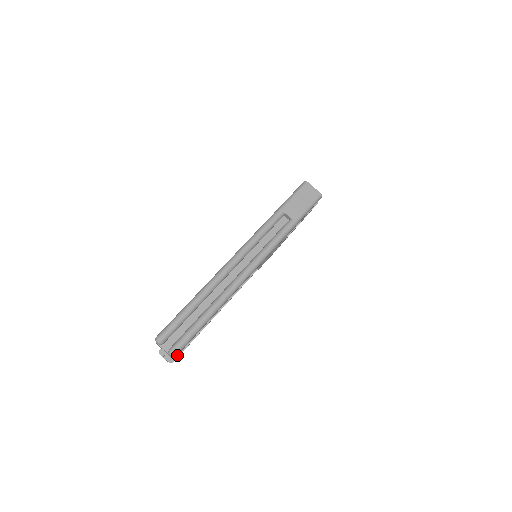
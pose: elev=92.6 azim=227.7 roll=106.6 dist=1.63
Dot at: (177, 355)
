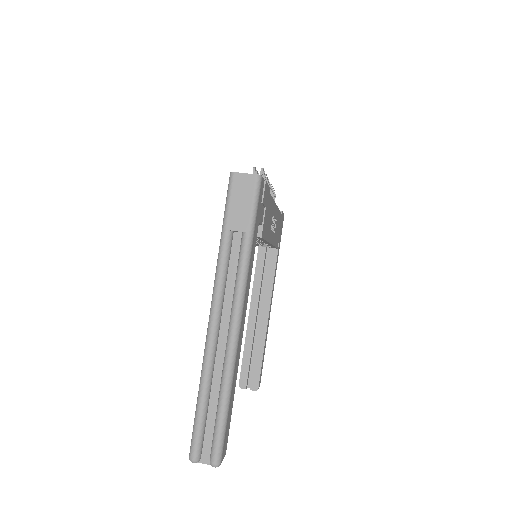
Dot at: (257, 380)
